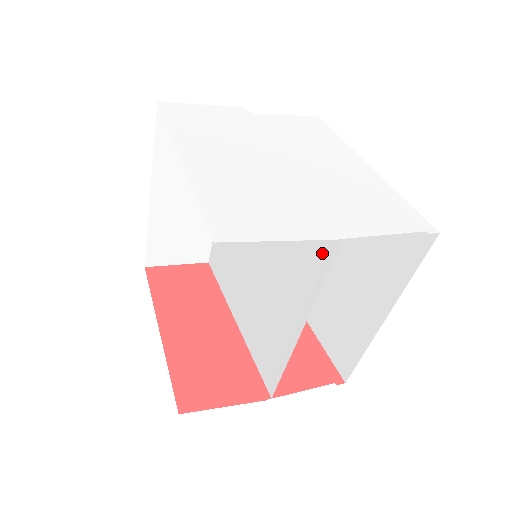
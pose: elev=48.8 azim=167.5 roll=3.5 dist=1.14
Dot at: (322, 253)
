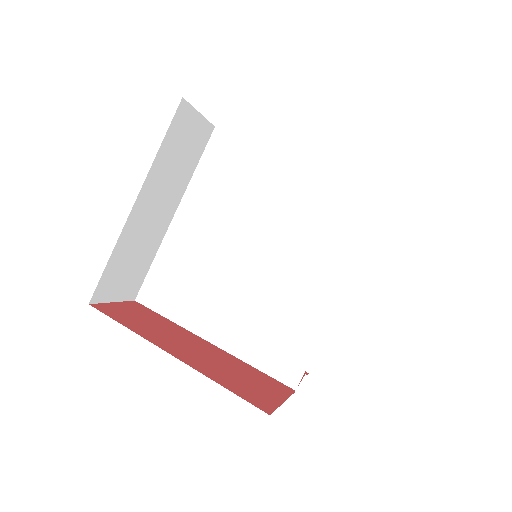
Dot at: (364, 221)
